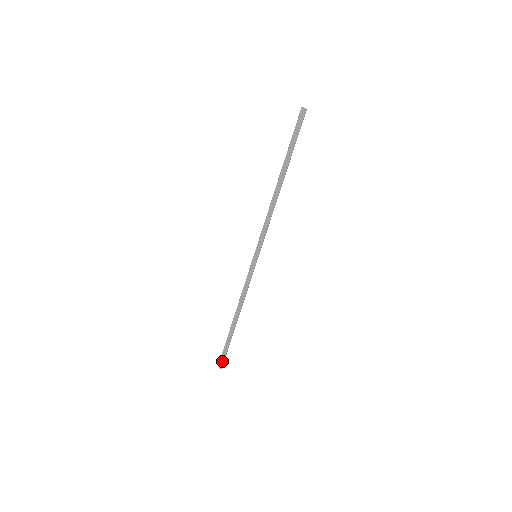
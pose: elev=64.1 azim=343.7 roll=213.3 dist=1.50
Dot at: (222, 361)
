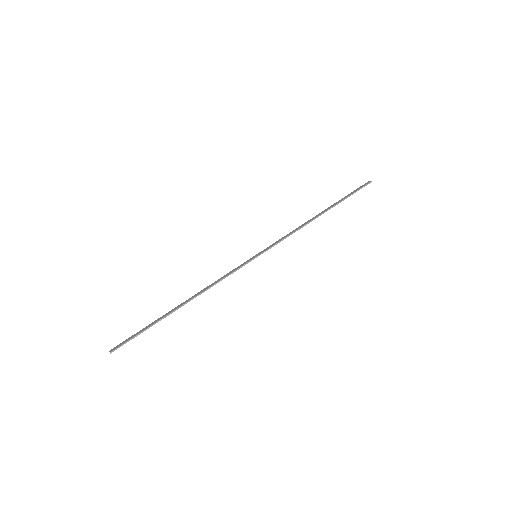
Dot at: (121, 344)
